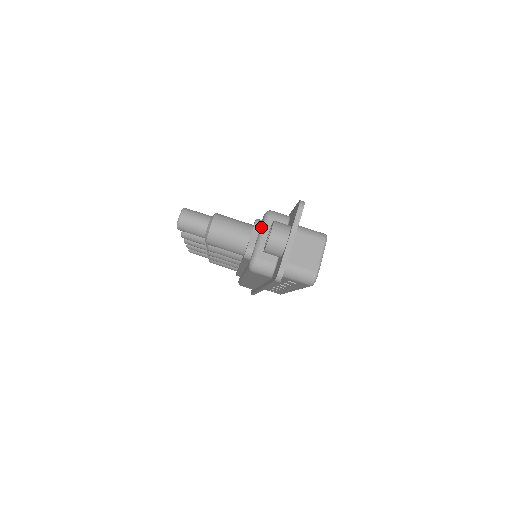
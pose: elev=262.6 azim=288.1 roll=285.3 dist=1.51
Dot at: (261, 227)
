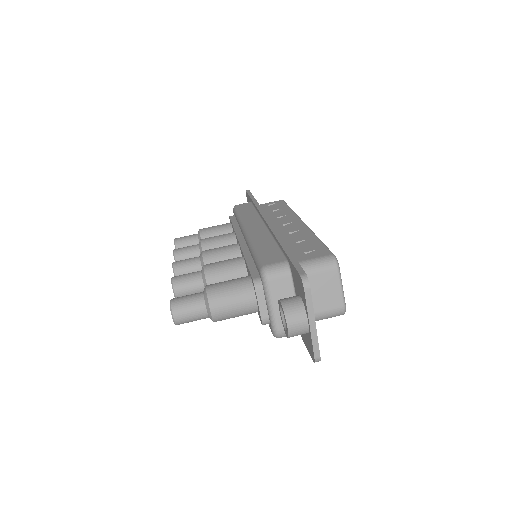
Dot at: (265, 294)
